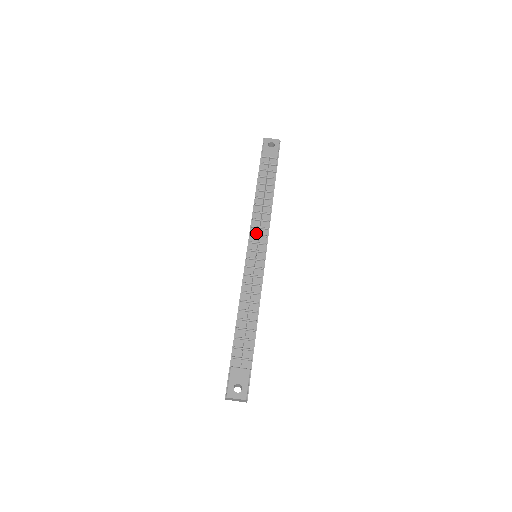
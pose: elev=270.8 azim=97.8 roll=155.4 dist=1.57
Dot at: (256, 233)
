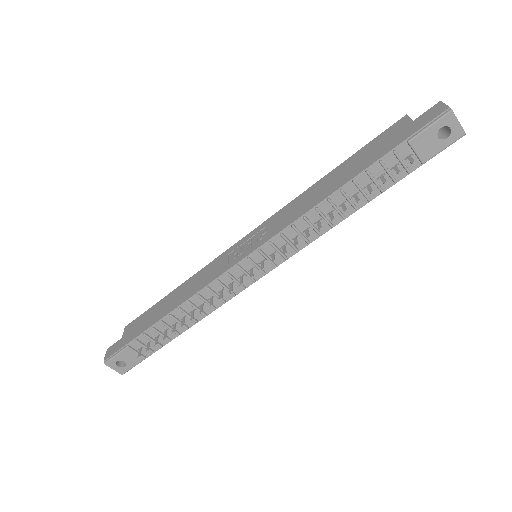
Dot at: (278, 245)
